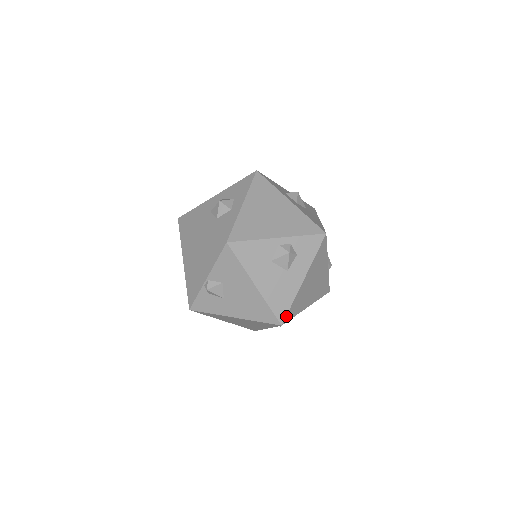
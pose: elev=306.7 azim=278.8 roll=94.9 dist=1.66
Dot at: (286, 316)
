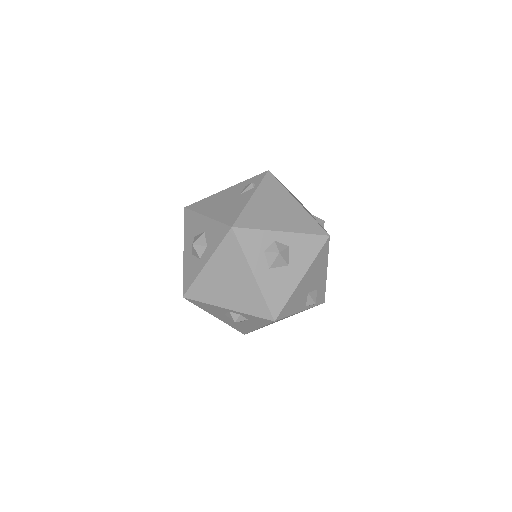
Dot at: (247, 333)
